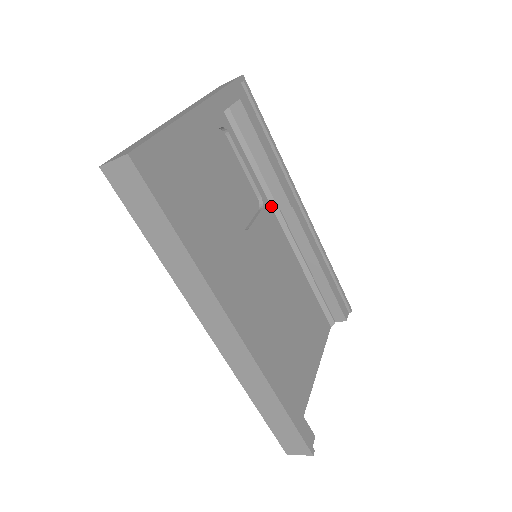
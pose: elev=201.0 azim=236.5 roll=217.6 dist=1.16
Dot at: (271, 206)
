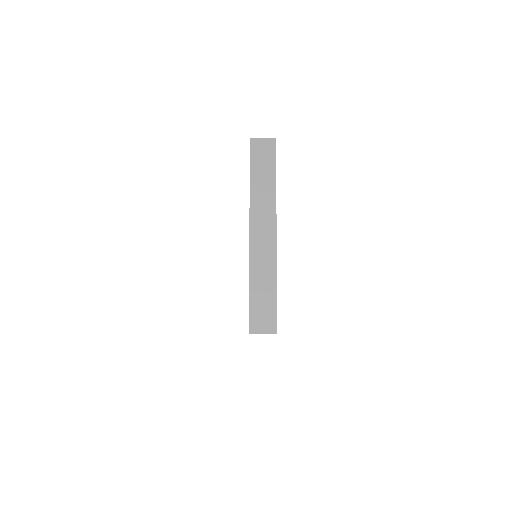
Dot at: occluded
